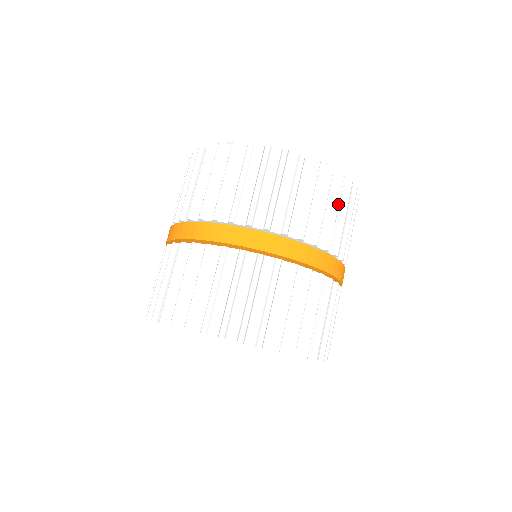
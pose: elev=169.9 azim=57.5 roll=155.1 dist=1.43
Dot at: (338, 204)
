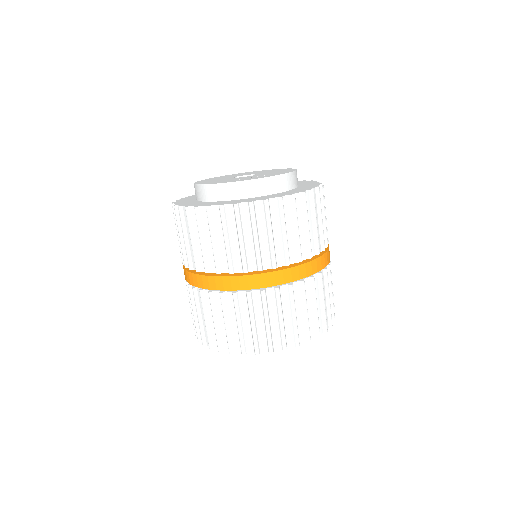
Dot at: occluded
